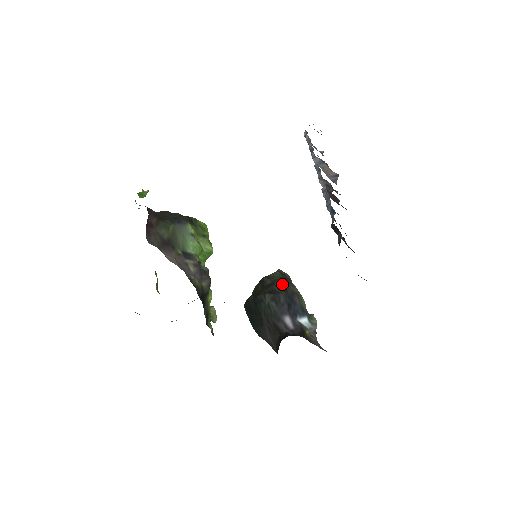
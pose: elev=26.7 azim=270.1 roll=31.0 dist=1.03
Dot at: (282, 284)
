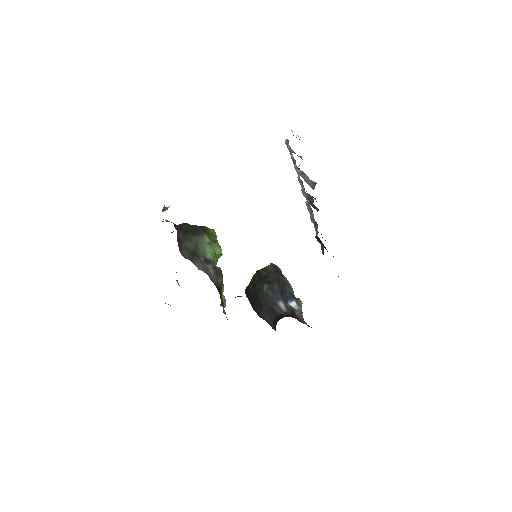
Dot at: (275, 276)
